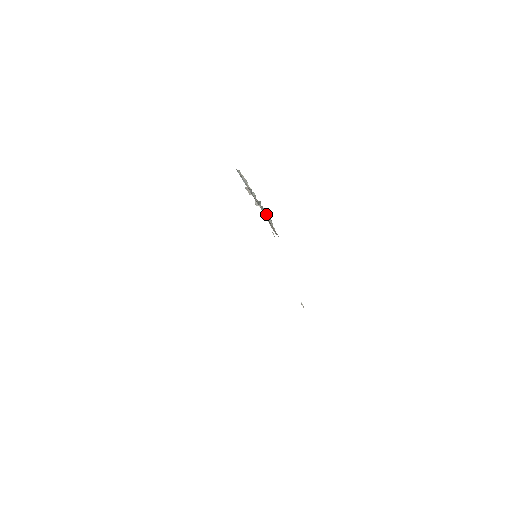
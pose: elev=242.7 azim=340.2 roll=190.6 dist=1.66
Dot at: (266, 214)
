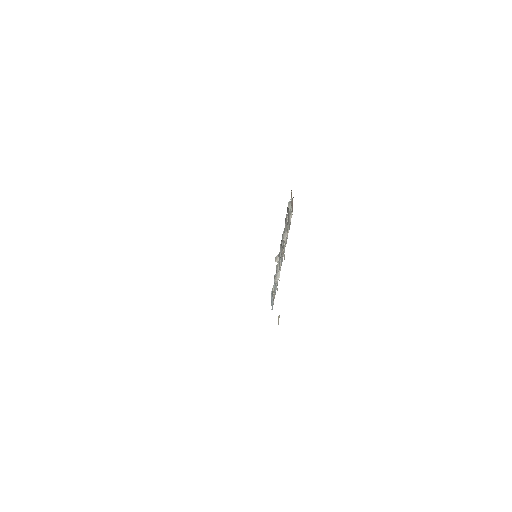
Dot at: (291, 200)
